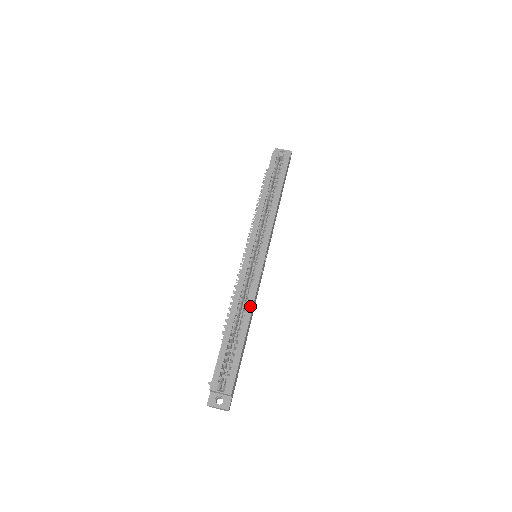
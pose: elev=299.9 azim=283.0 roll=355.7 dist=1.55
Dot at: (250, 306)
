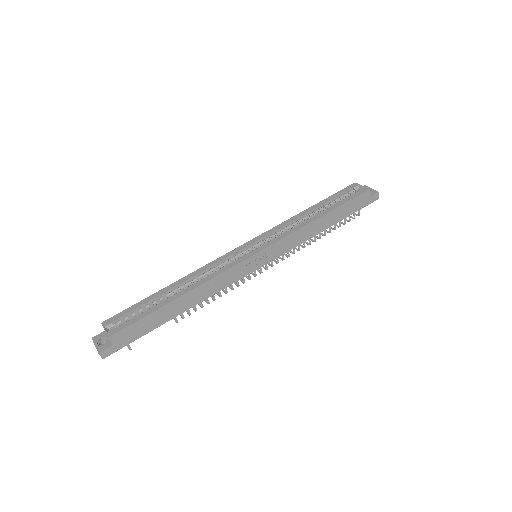
Dot at: (200, 282)
